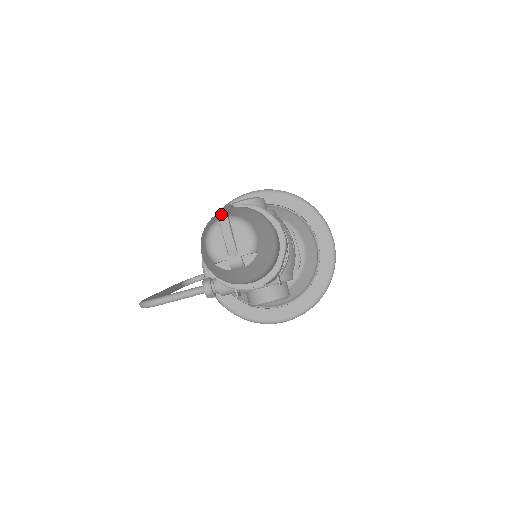
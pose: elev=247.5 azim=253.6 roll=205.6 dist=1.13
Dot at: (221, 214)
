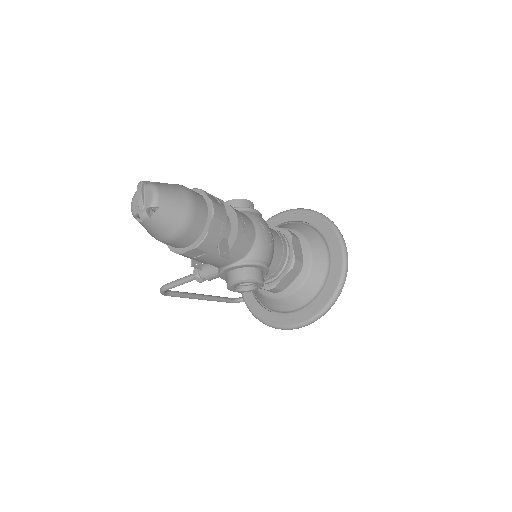
Dot at: occluded
